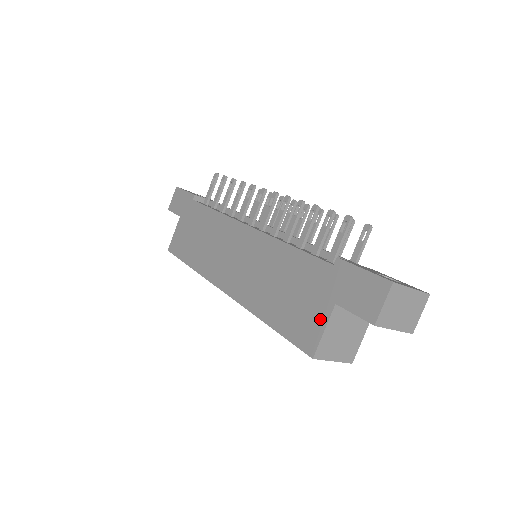
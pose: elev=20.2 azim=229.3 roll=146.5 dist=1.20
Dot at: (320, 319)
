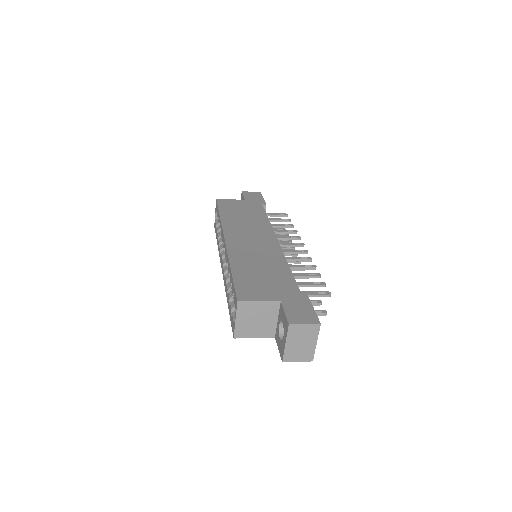
Dot at: (264, 297)
